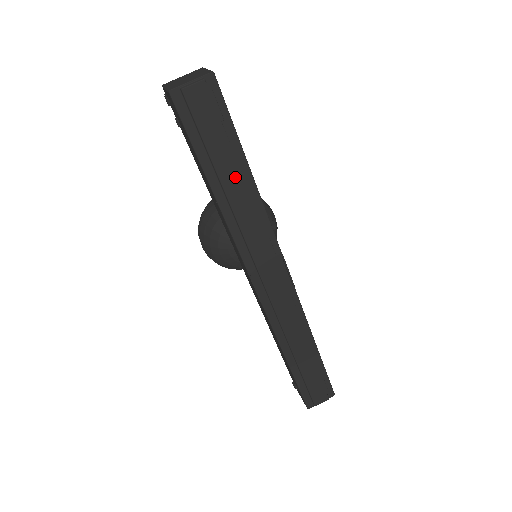
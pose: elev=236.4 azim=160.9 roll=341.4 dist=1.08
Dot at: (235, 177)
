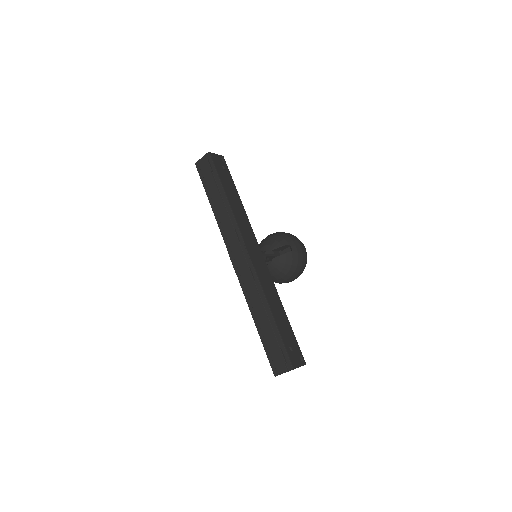
Dot at: (217, 197)
